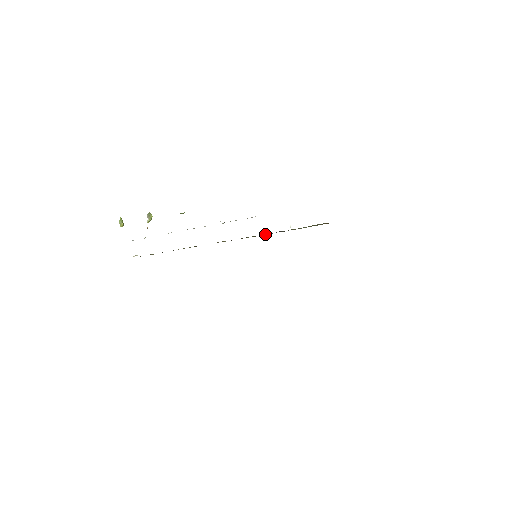
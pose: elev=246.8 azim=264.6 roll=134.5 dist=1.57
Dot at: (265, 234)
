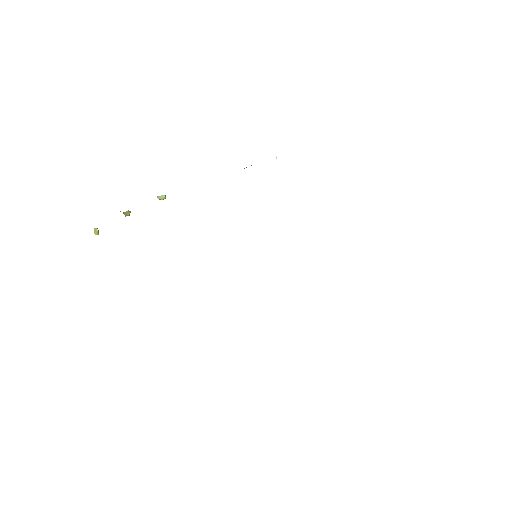
Dot at: occluded
